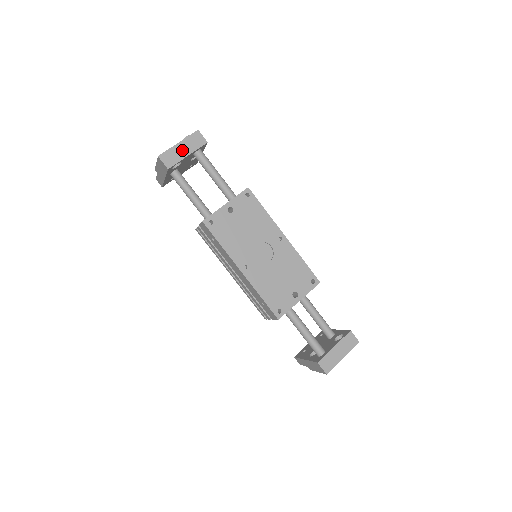
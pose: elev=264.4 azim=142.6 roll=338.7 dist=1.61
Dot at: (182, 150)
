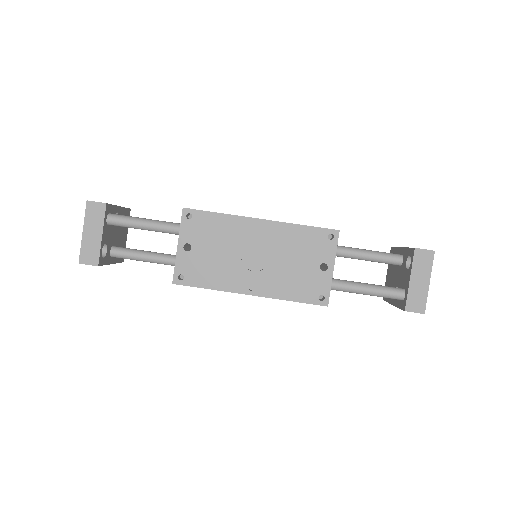
Dot at: (92, 235)
